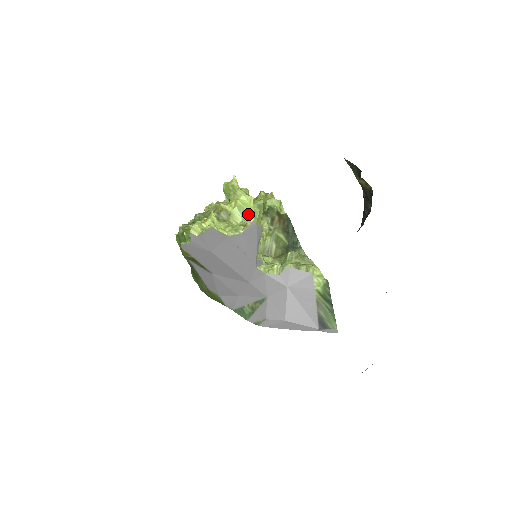
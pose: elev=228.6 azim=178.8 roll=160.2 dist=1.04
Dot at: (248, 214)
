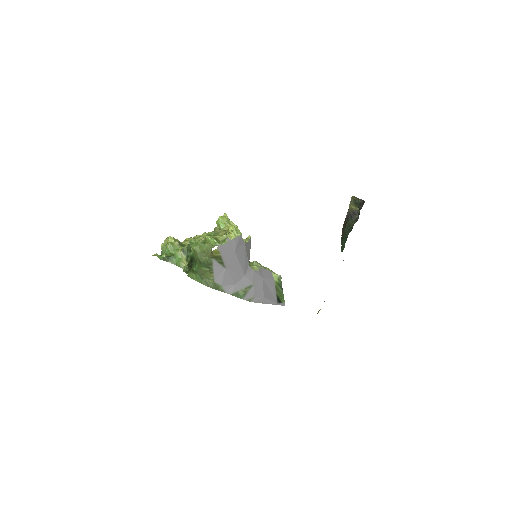
Dot at: occluded
